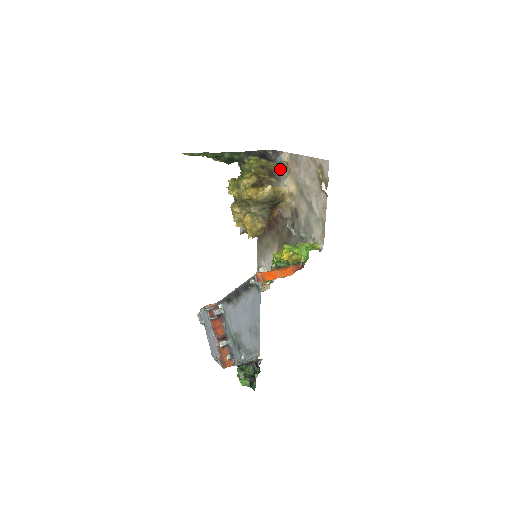
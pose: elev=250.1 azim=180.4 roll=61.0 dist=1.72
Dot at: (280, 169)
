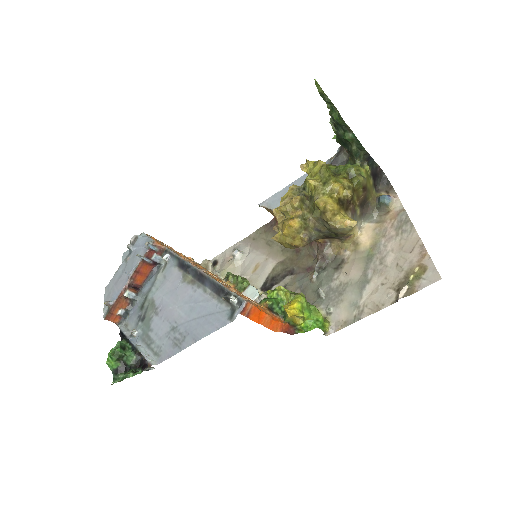
Dot at: (375, 207)
